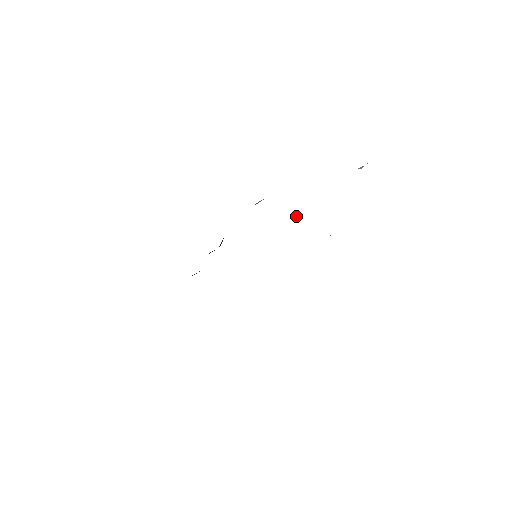
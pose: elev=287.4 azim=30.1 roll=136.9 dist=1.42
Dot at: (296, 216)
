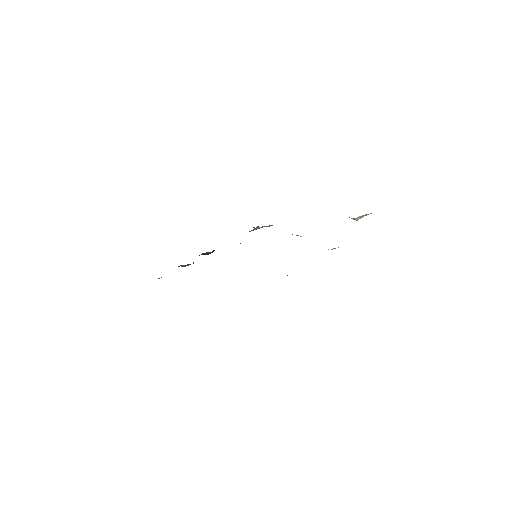
Dot at: occluded
